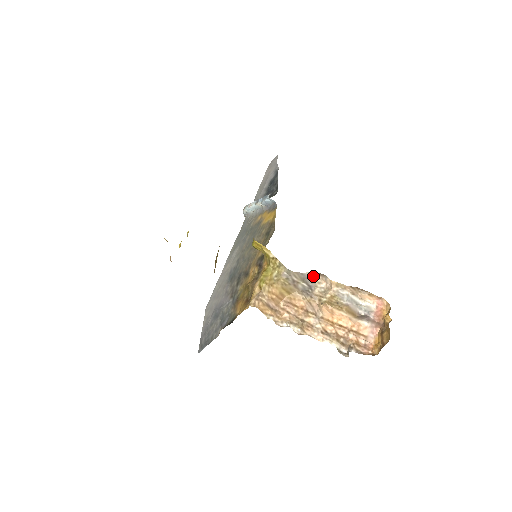
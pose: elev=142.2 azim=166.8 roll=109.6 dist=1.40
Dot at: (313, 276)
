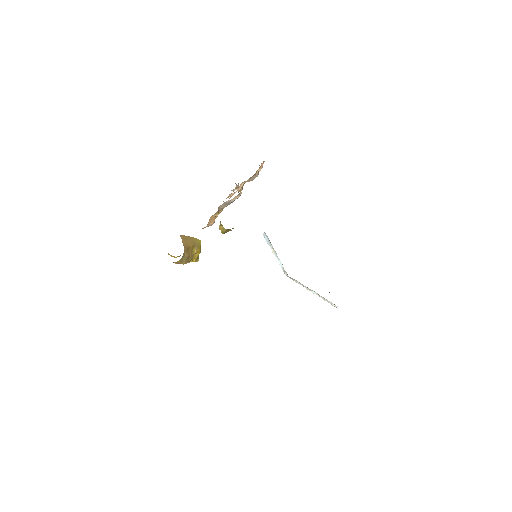
Dot at: occluded
